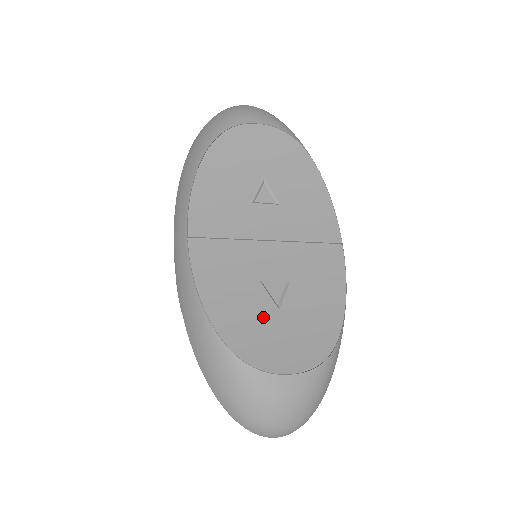
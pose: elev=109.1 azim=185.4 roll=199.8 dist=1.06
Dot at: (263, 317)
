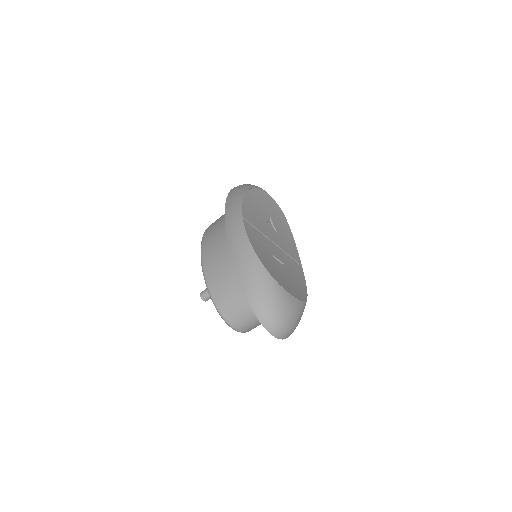
Dot at: (276, 268)
